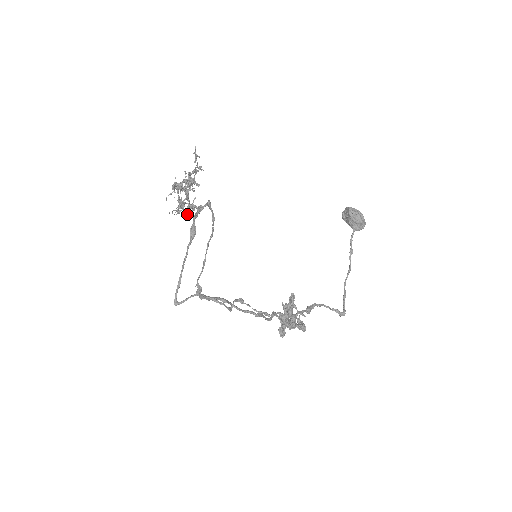
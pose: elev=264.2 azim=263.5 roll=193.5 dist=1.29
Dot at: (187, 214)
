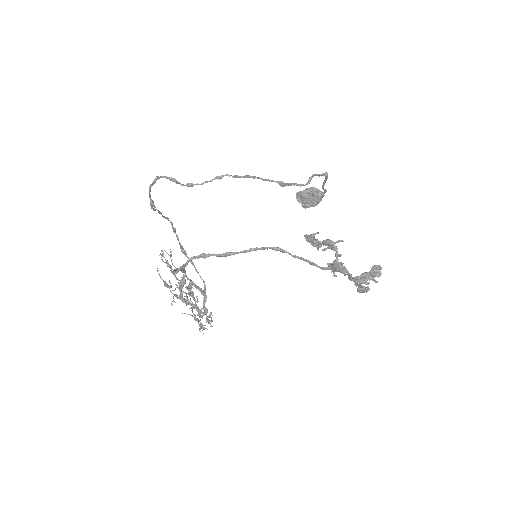
Dot at: (208, 320)
